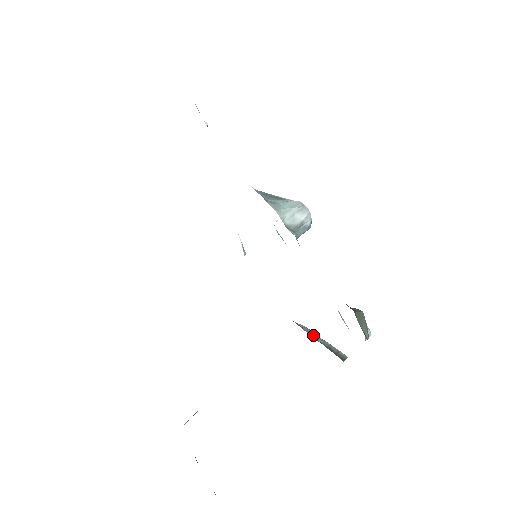
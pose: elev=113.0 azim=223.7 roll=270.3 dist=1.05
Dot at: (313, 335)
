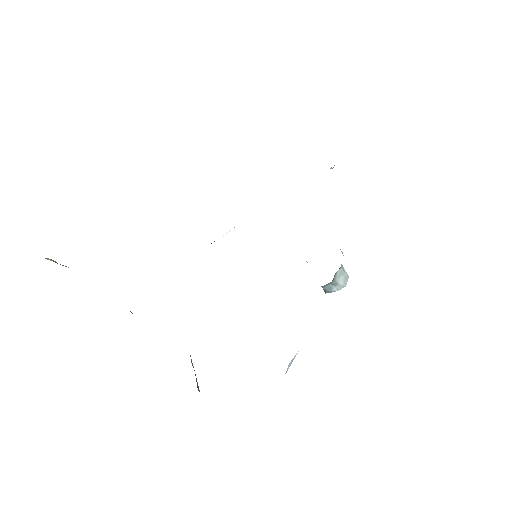
Dot at: occluded
